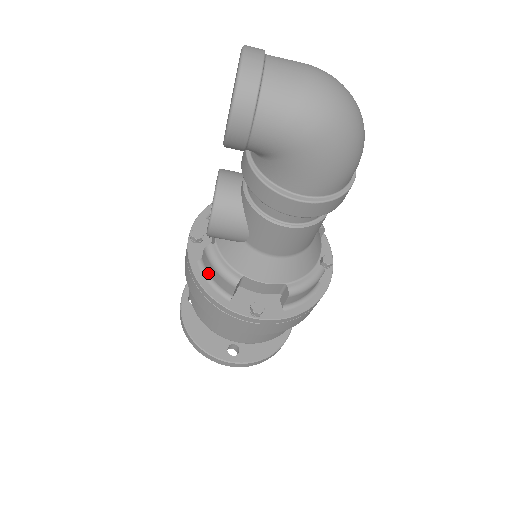
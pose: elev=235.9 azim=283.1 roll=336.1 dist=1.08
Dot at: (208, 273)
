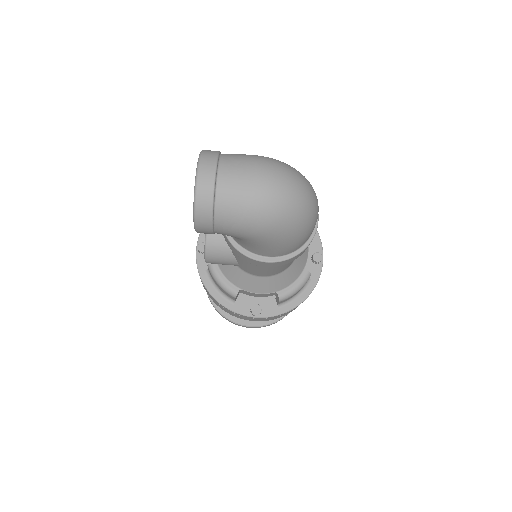
Dot at: (214, 282)
